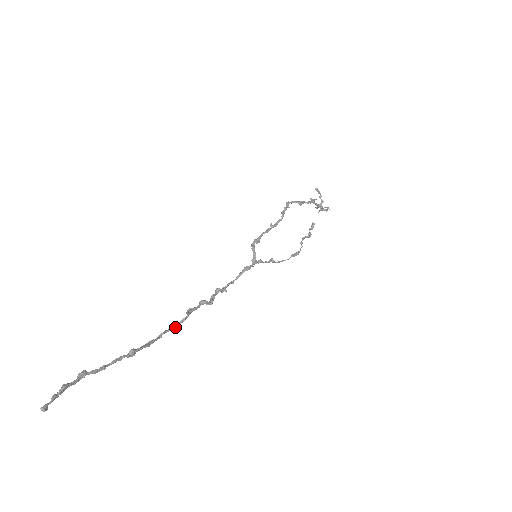
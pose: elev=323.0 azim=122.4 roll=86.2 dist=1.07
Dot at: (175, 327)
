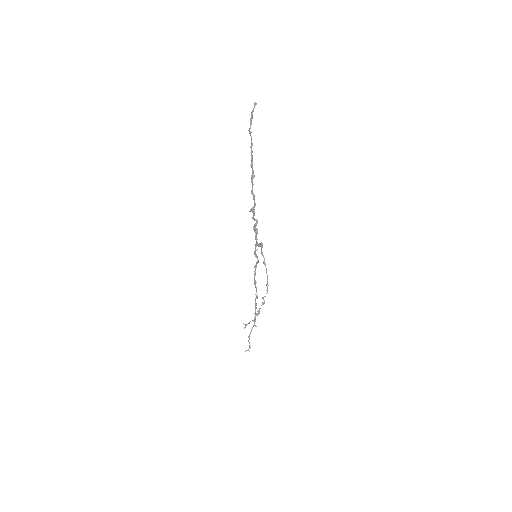
Dot at: (254, 197)
